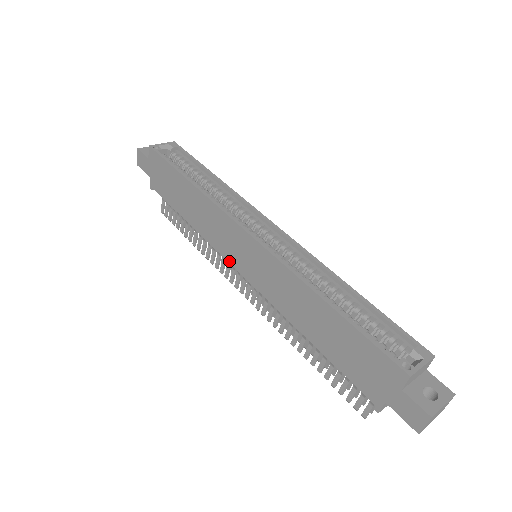
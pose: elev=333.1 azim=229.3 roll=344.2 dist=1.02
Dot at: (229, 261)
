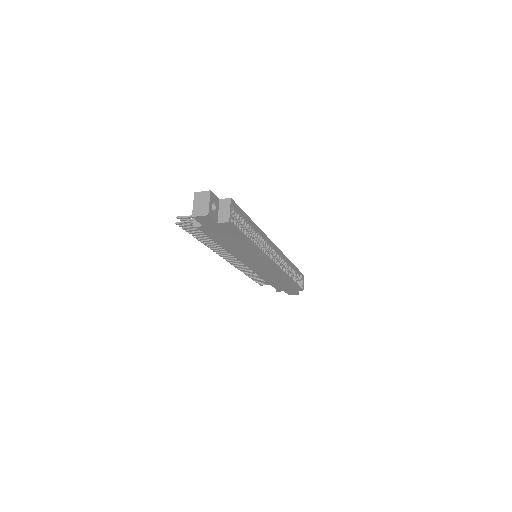
Dot at: (243, 263)
